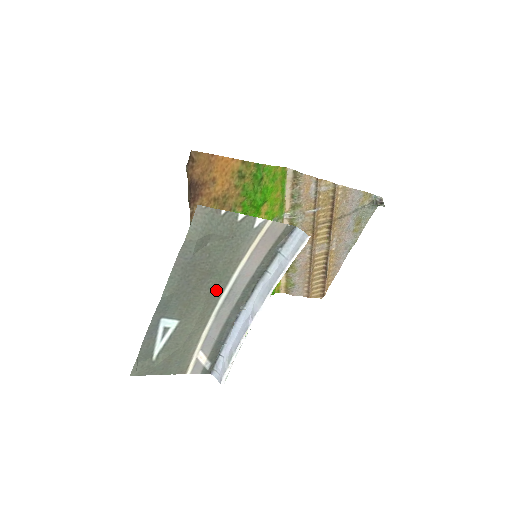
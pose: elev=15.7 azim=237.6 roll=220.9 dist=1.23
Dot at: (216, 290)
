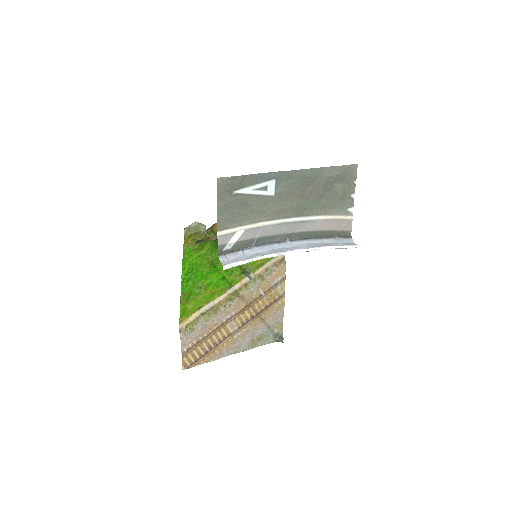
Dot at: (302, 210)
